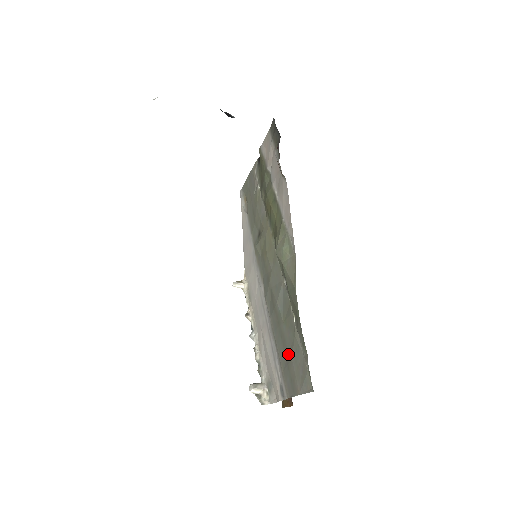
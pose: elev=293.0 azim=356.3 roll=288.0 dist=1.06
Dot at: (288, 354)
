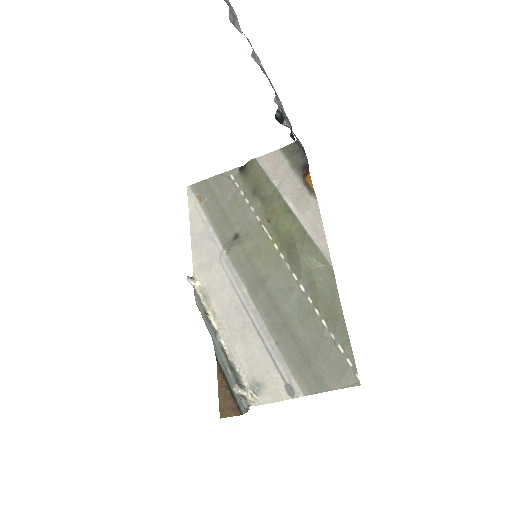
Dot at: (309, 353)
